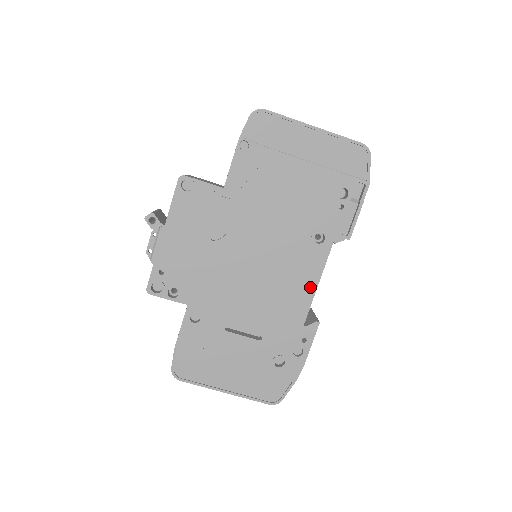
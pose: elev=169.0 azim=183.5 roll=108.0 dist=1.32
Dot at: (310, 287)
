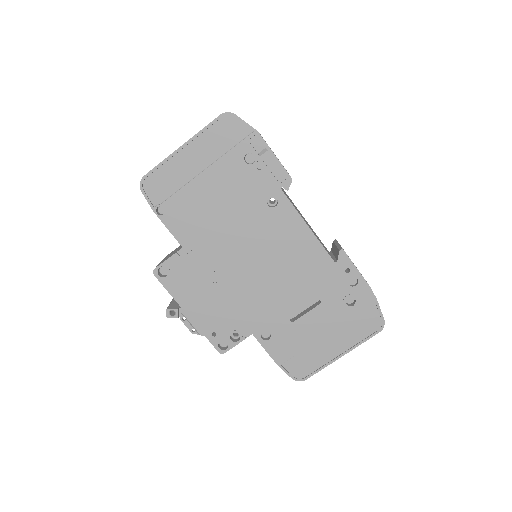
Dot at: (307, 236)
